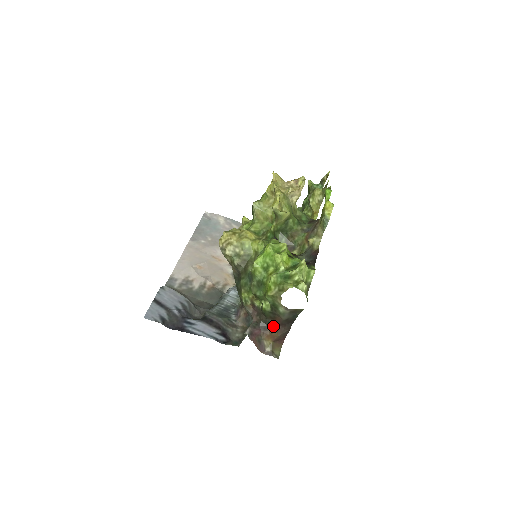
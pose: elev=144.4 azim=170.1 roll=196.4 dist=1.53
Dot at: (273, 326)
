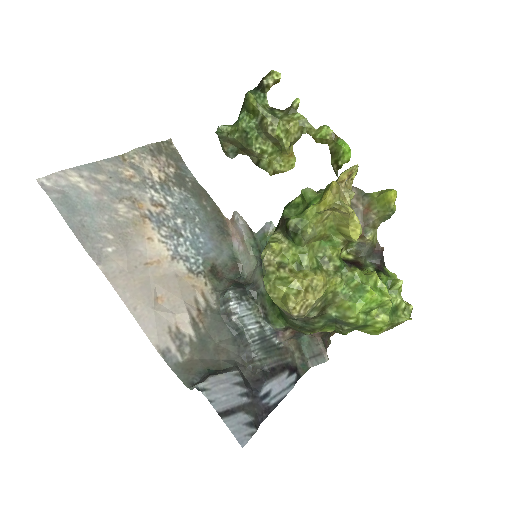
Dot at: occluded
